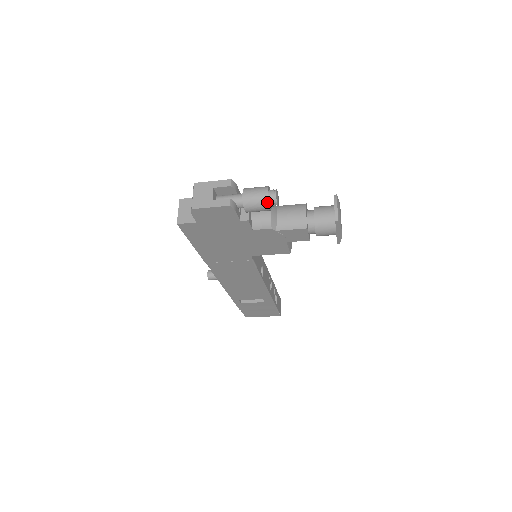
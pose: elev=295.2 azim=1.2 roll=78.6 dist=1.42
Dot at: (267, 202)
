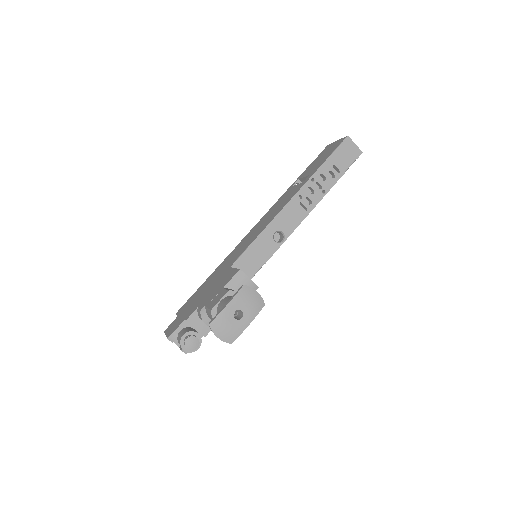
Dot at: occluded
